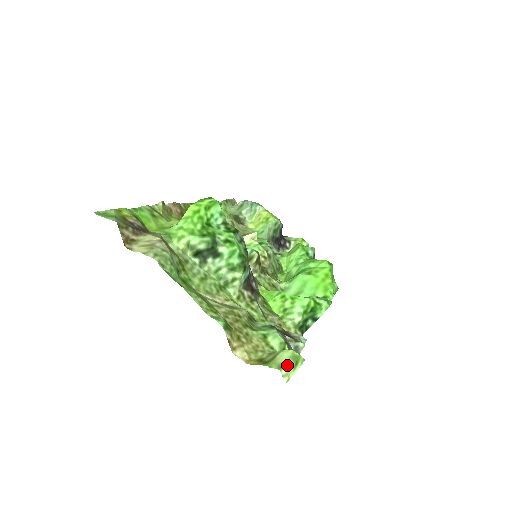
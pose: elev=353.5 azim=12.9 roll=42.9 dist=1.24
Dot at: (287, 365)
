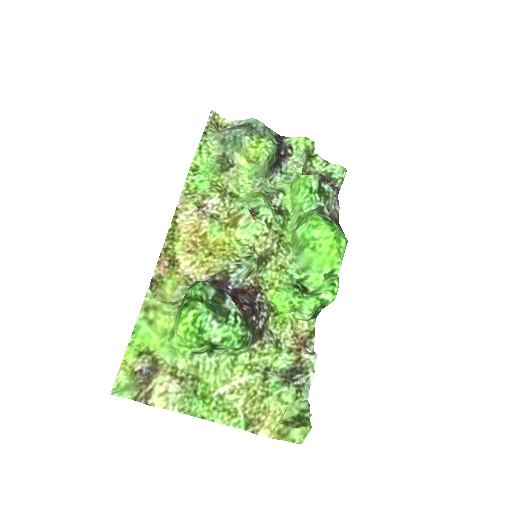
Dot at: (298, 439)
